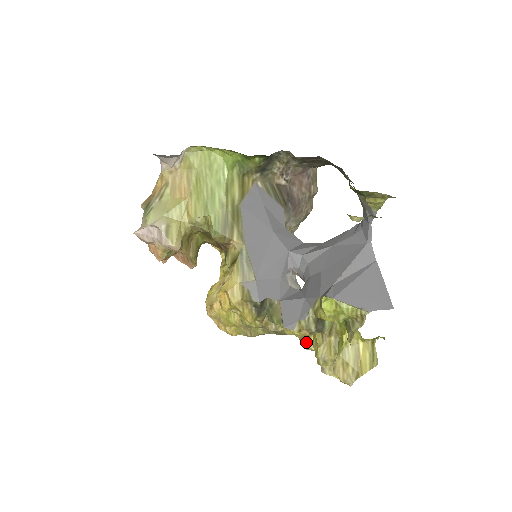
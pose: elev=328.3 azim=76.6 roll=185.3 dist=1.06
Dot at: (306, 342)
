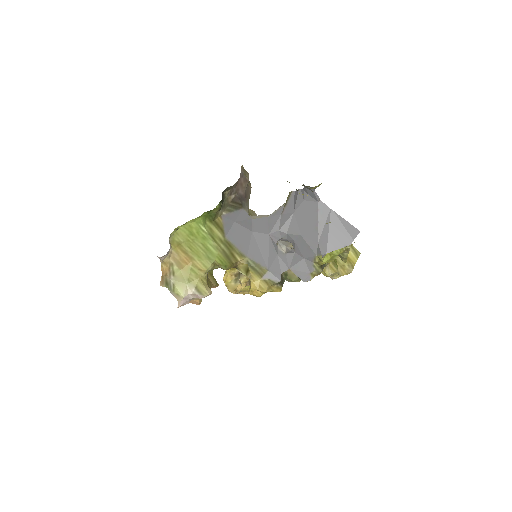
Dot at: occluded
